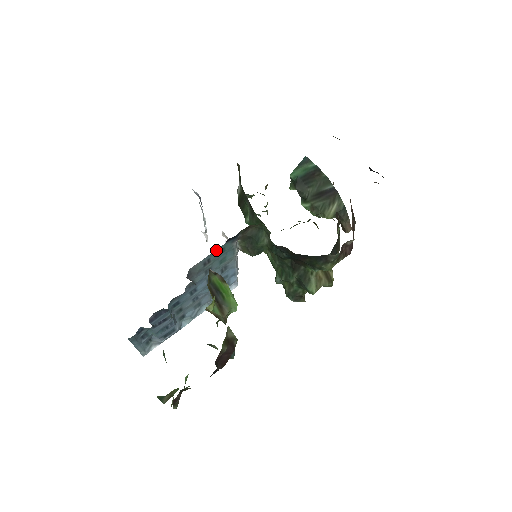
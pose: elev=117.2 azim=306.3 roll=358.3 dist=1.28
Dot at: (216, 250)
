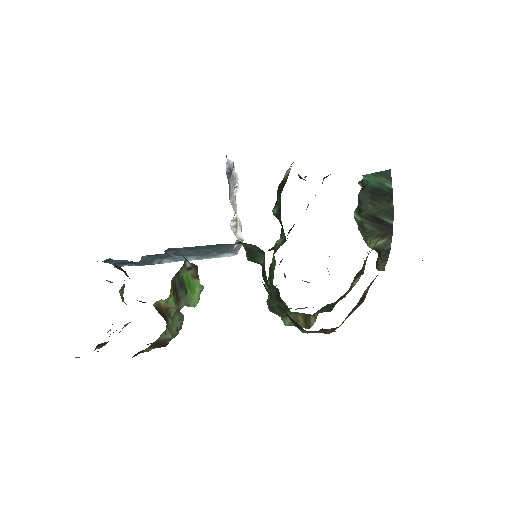
Dot at: occluded
